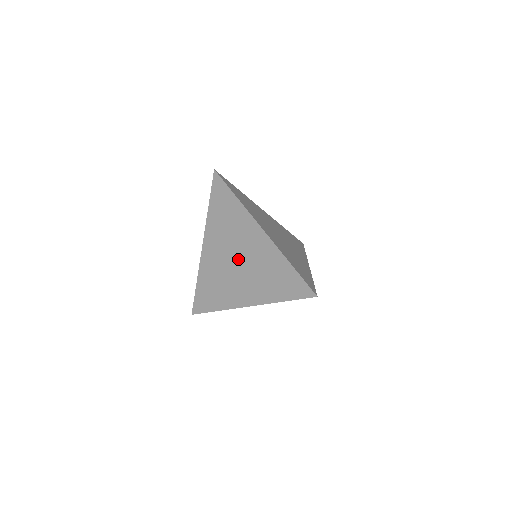
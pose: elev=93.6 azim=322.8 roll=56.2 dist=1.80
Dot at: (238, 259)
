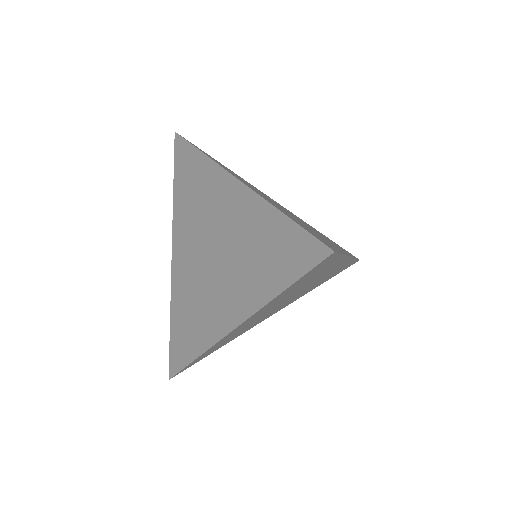
Dot at: (211, 249)
